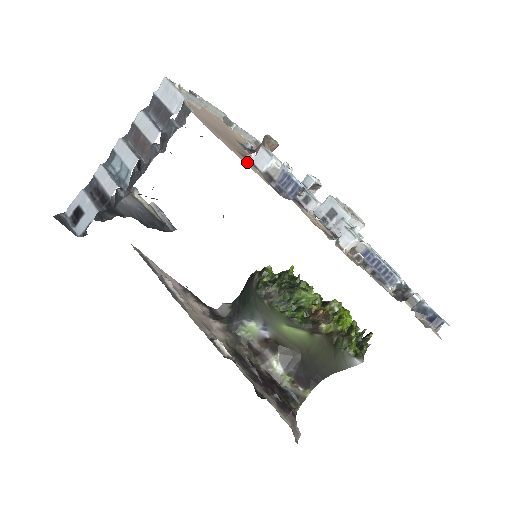
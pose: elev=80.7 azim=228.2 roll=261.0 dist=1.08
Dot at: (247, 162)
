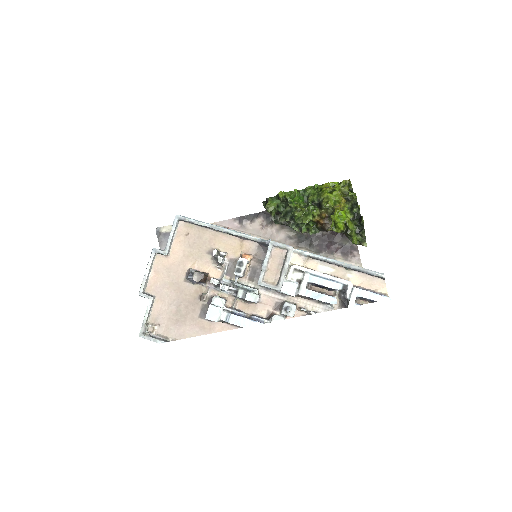
Dot at: (210, 325)
